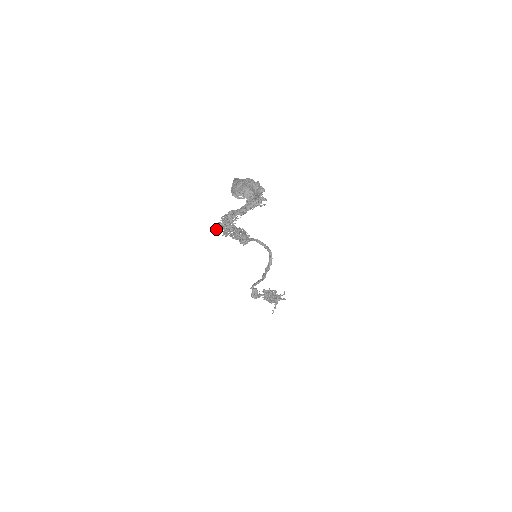
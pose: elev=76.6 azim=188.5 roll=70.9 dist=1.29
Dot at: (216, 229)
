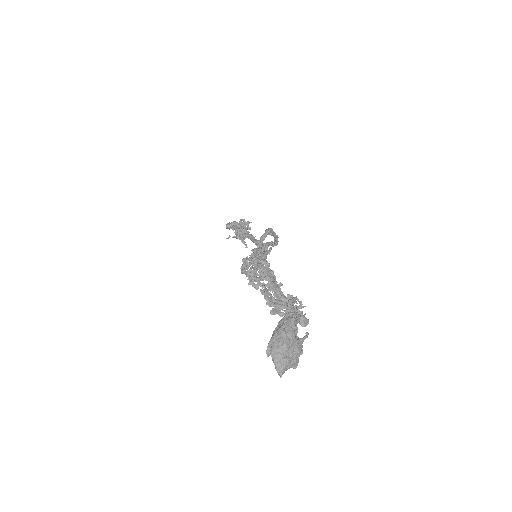
Dot at: (242, 266)
